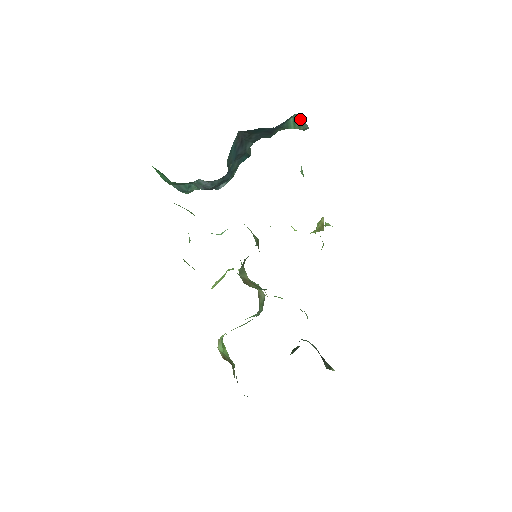
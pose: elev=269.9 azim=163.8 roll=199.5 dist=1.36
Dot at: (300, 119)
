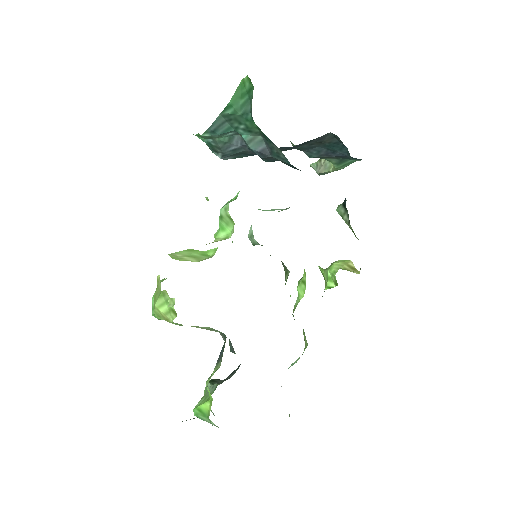
Dot at: (348, 165)
